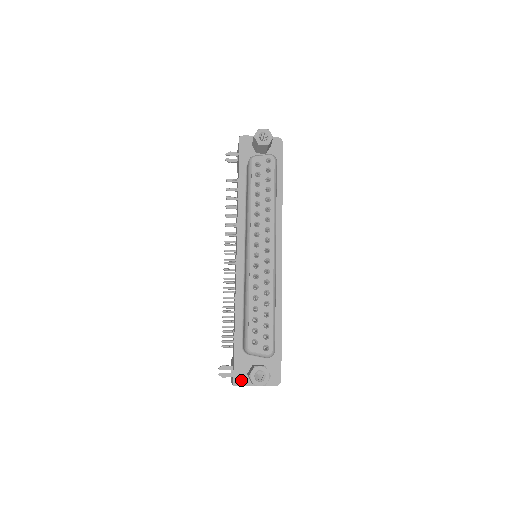
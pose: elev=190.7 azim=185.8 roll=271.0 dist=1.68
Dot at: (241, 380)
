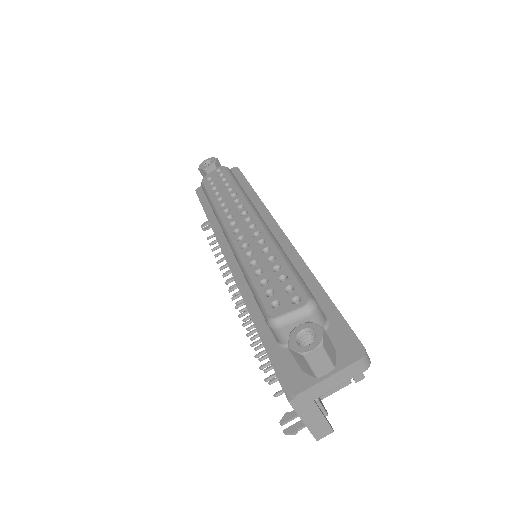
Dot at: (296, 385)
